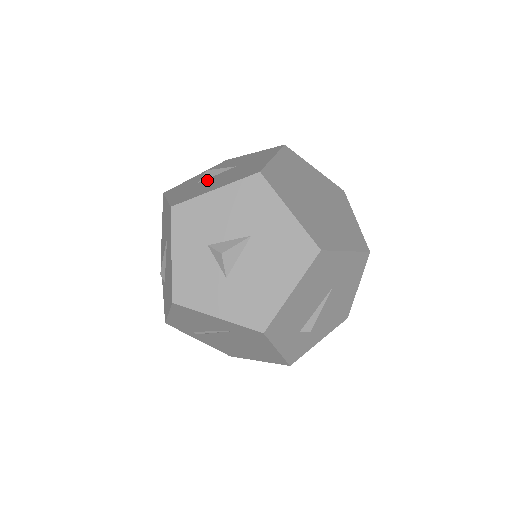
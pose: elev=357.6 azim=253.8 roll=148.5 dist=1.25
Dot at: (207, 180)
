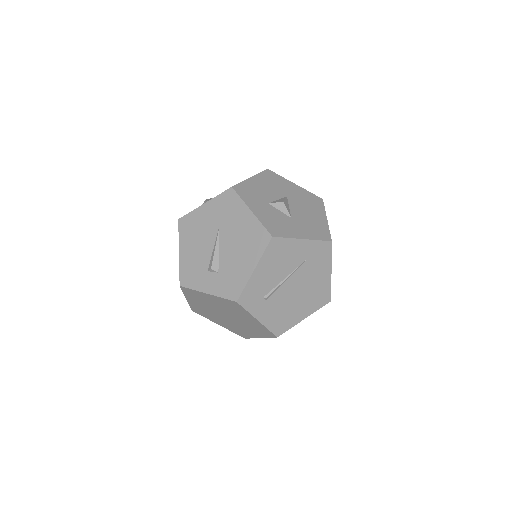
Dot at: occluded
